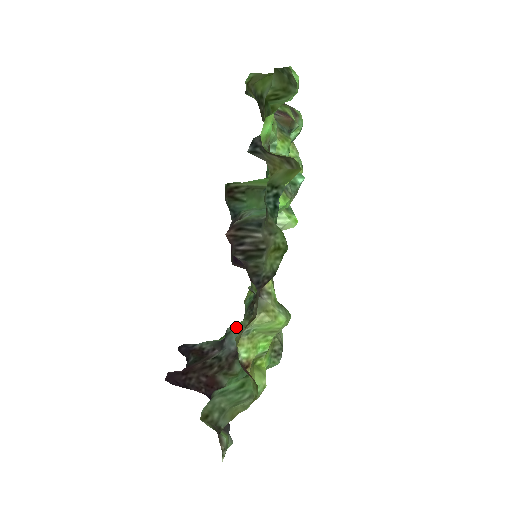
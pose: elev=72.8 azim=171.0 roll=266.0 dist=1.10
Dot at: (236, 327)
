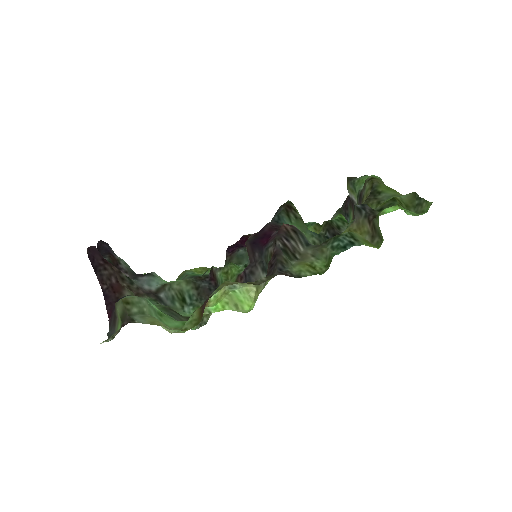
Dot at: occluded
